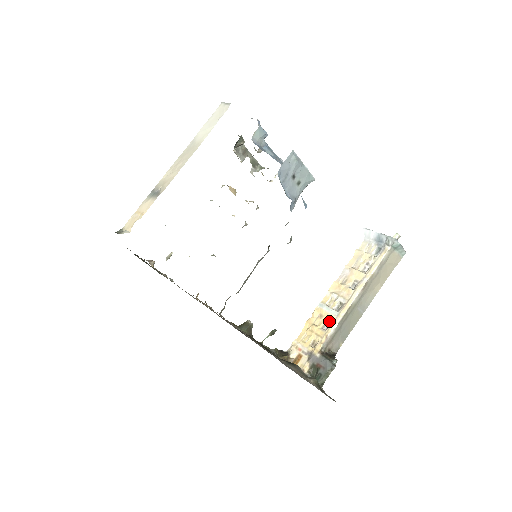
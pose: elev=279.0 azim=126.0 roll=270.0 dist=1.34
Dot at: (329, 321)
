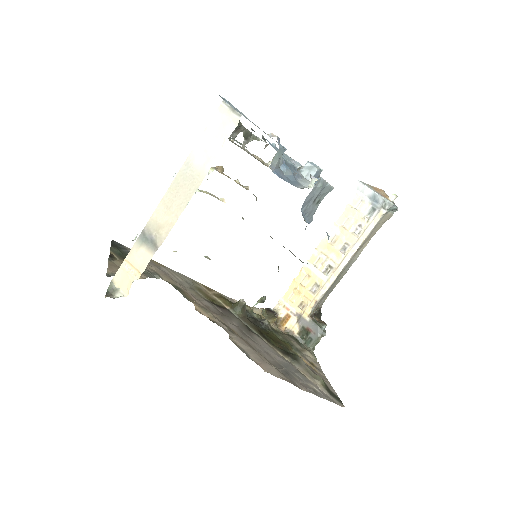
Dot at: (318, 284)
